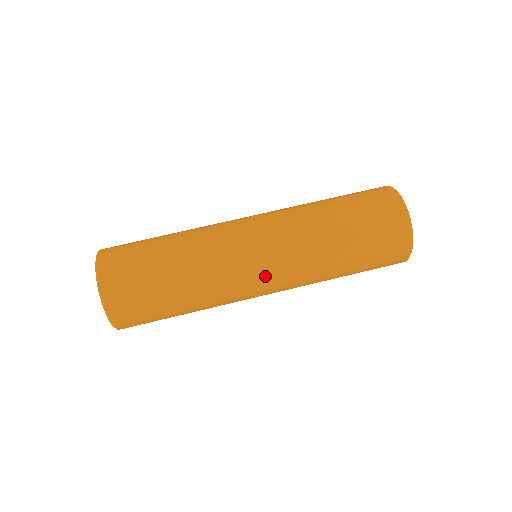
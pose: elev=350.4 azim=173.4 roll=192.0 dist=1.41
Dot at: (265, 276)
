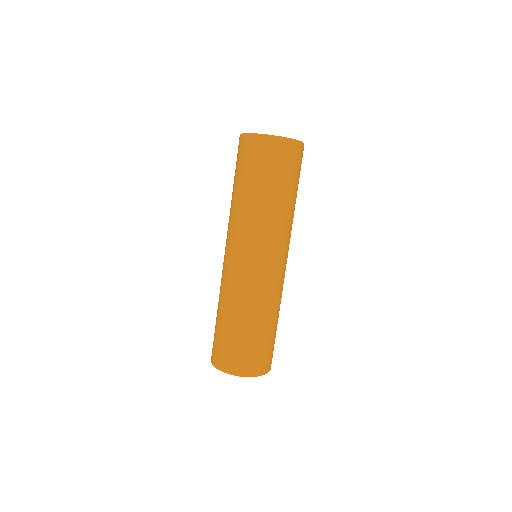
Dot at: occluded
